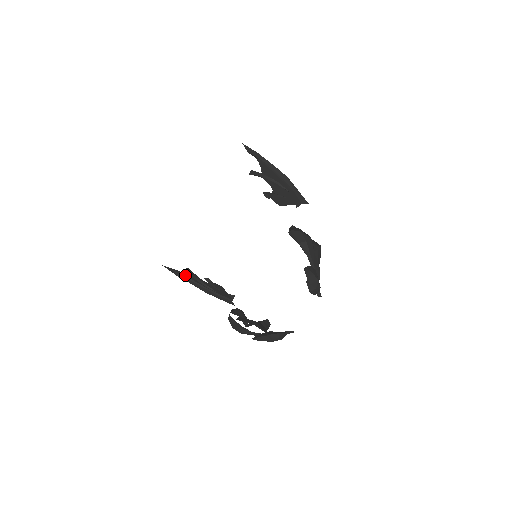
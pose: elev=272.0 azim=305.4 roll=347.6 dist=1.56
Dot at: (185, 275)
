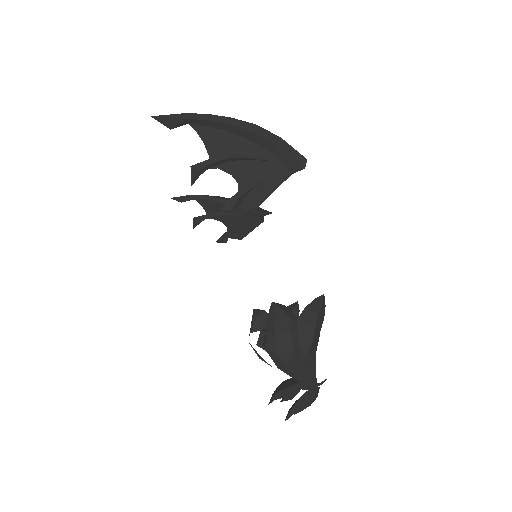
Dot at: (200, 200)
